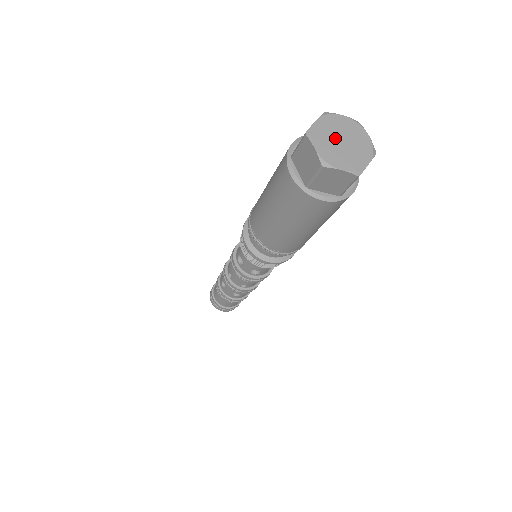
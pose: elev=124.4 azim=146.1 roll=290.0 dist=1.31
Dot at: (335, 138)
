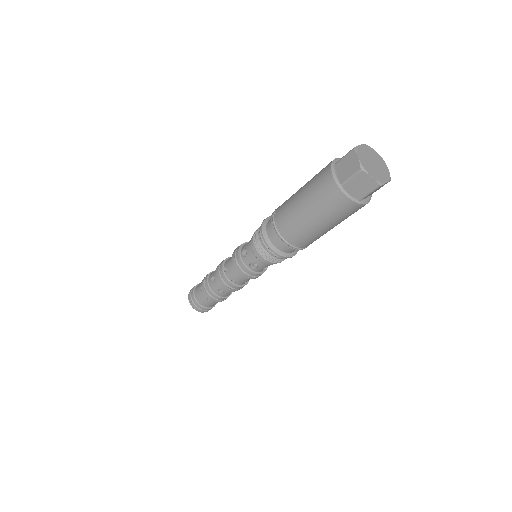
Dot at: (371, 163)
